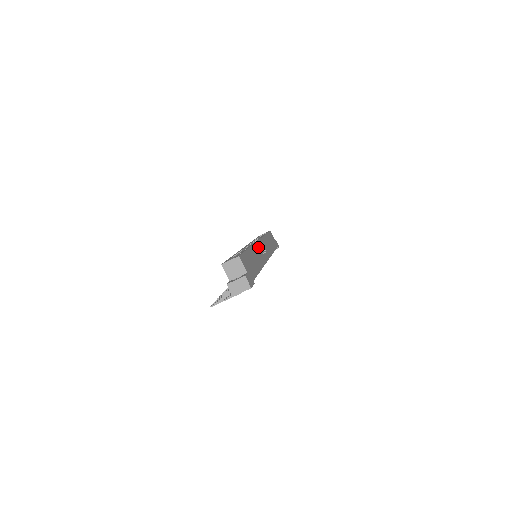
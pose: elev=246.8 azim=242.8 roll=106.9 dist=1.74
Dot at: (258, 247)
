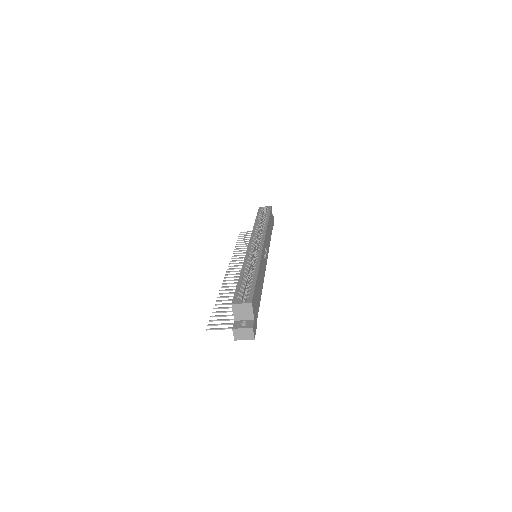
Dot at: (263, 256)
